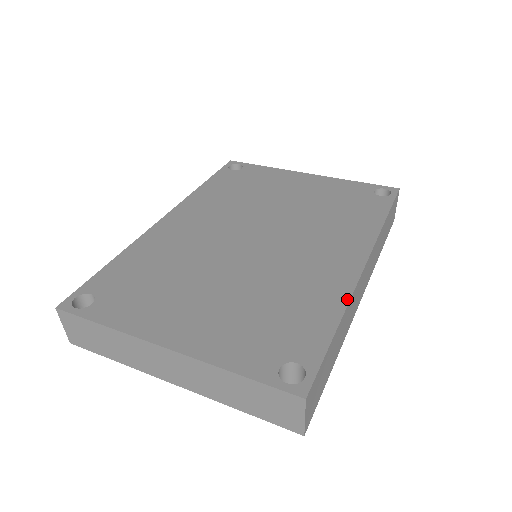
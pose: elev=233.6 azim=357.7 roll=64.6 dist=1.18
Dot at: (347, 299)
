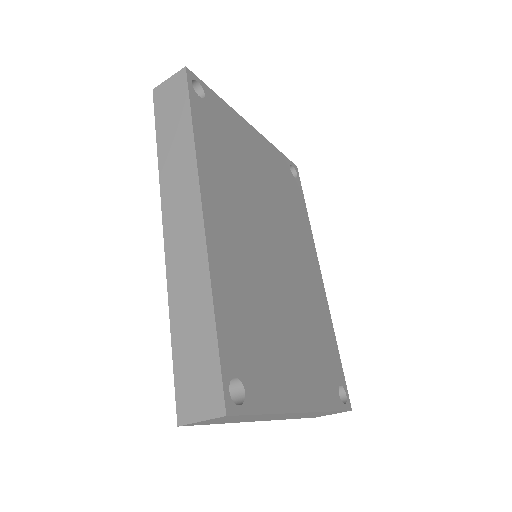
Dot at: (330, 316)
